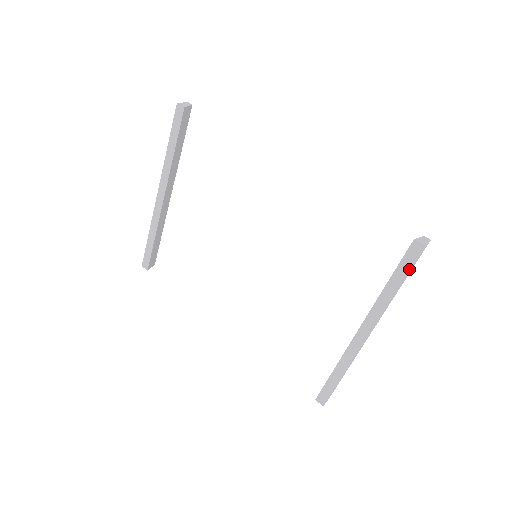
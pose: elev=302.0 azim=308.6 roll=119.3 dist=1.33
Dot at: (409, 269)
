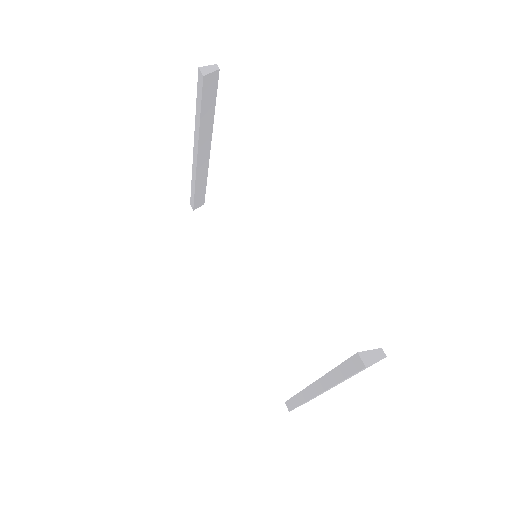
Dot at: (351, 374)
